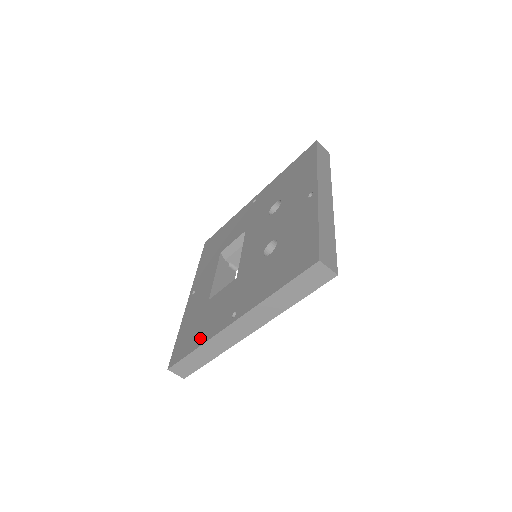
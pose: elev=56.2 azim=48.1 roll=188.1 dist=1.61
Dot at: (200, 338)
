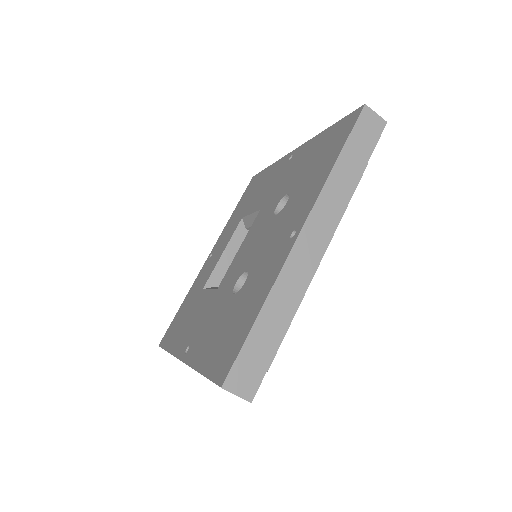
Dot at: (174, 341)
